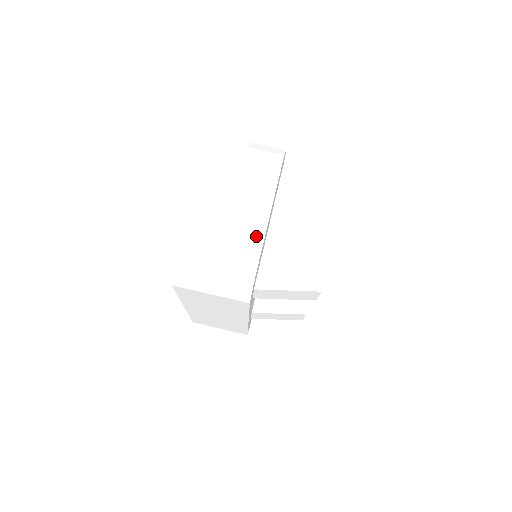
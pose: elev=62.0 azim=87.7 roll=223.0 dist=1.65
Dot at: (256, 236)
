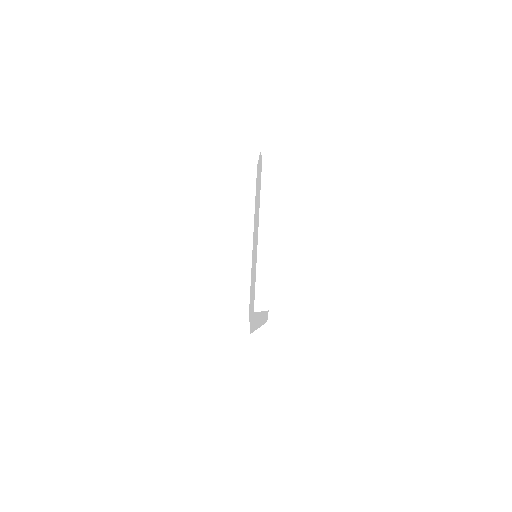
Dot at: (242, 267)
